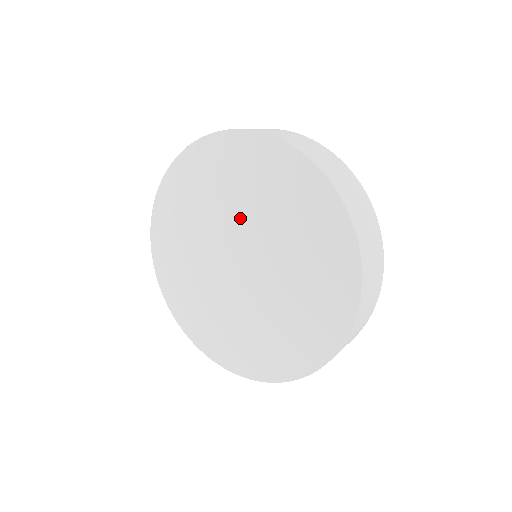
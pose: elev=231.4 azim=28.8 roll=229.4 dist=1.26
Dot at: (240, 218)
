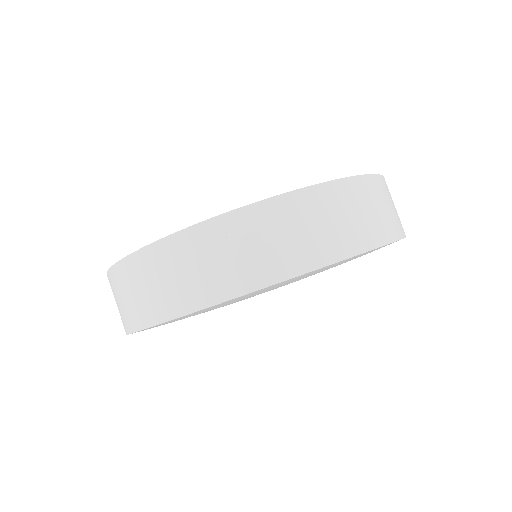
Dot at: occluded
